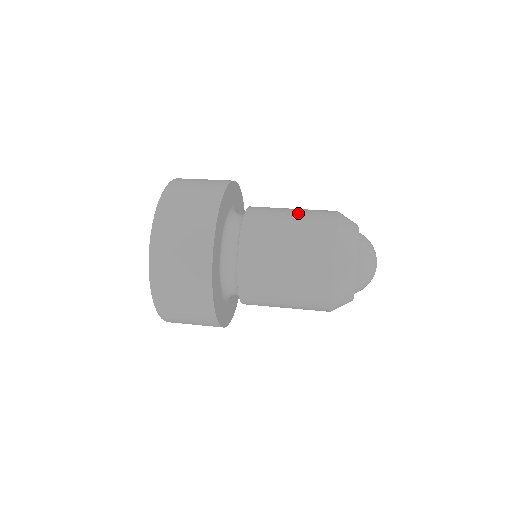
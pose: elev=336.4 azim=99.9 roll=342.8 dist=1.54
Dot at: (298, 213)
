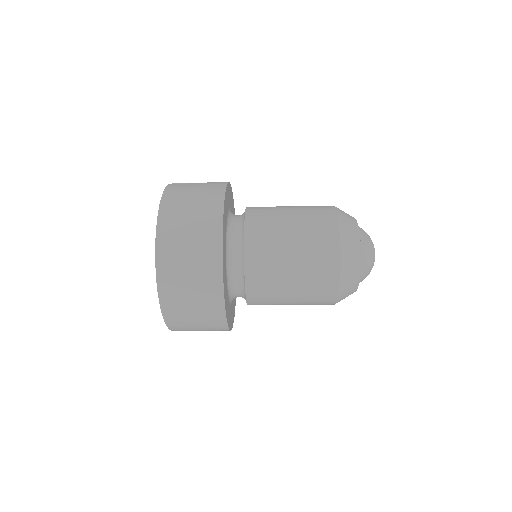
Dot at: (298, 212)
